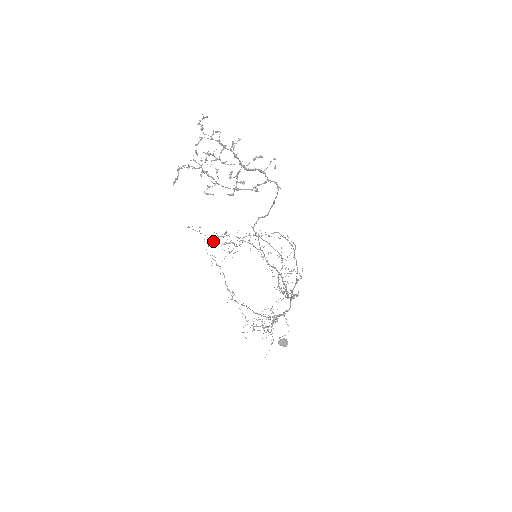
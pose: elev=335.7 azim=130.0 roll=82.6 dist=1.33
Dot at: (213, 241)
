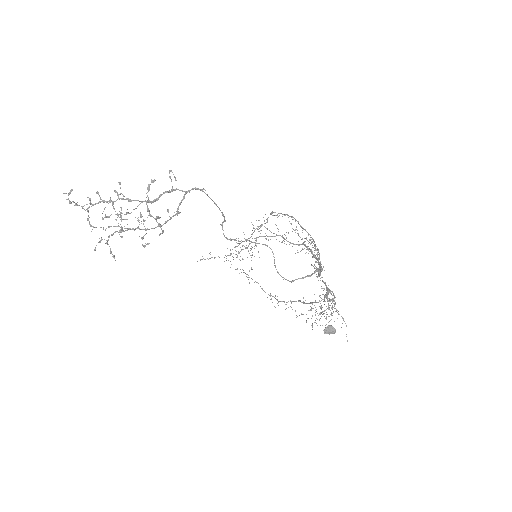
Dot at: occluded
